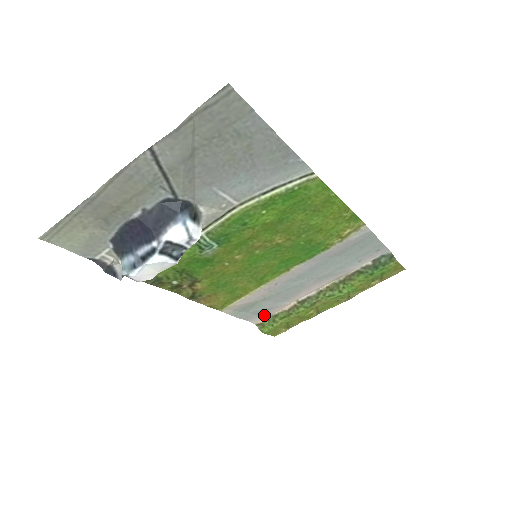
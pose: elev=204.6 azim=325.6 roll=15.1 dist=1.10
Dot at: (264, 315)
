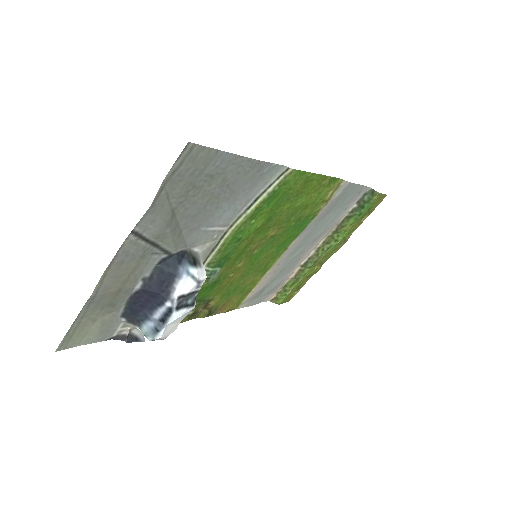
Dot at: (275, 291)
